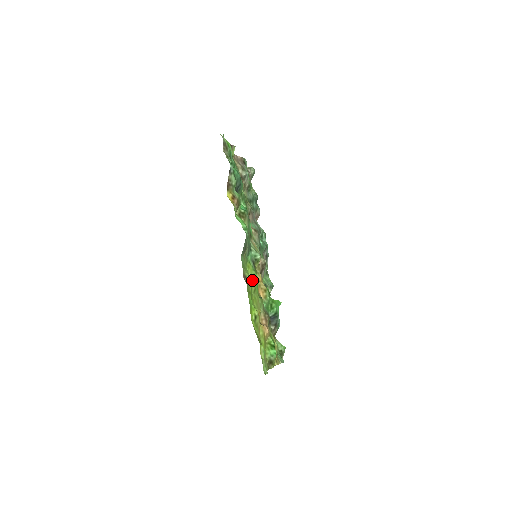
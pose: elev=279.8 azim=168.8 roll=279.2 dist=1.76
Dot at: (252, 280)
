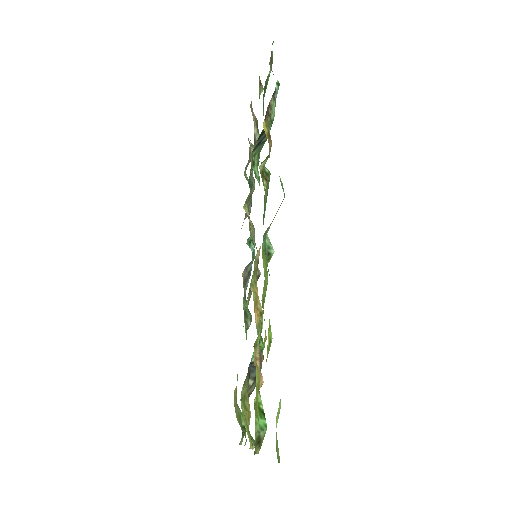
Dot at: (264, 281)
